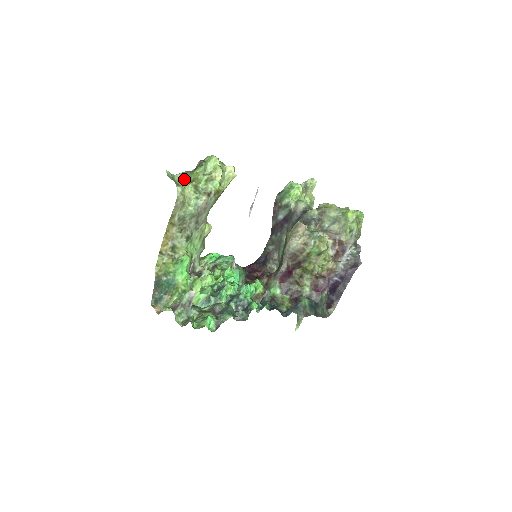
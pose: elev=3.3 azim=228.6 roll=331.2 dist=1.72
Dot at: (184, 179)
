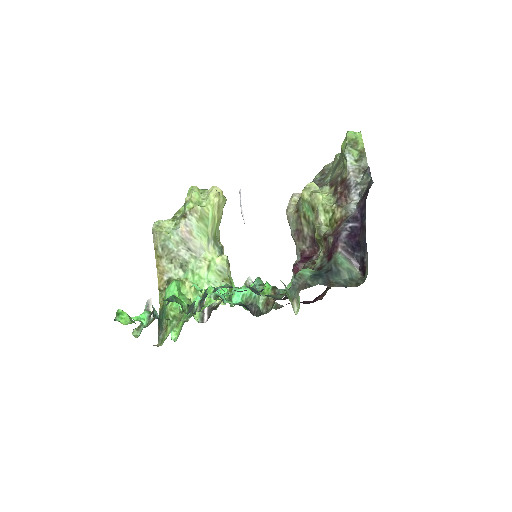
Dot at: occluded
